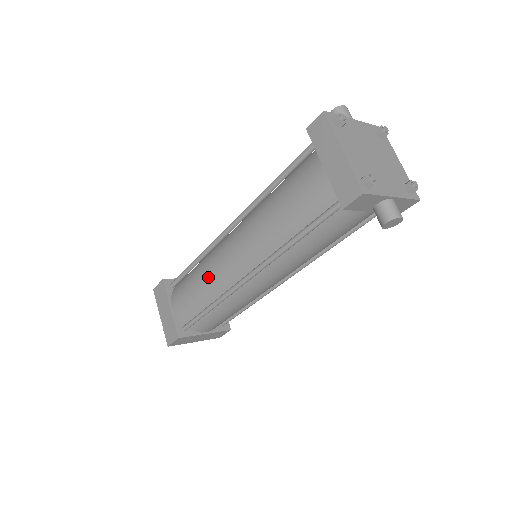
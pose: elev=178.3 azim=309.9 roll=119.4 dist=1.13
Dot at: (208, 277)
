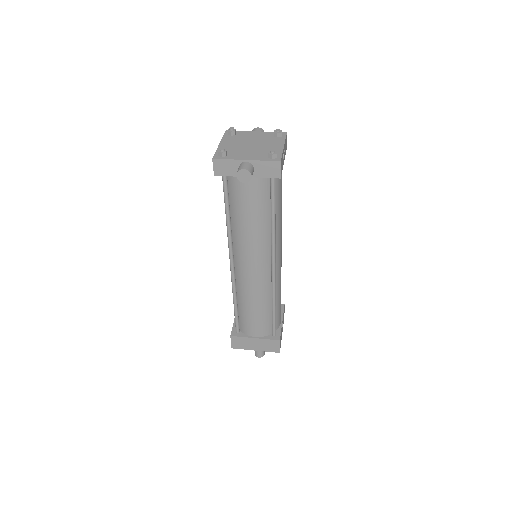
Dot at: occluded
